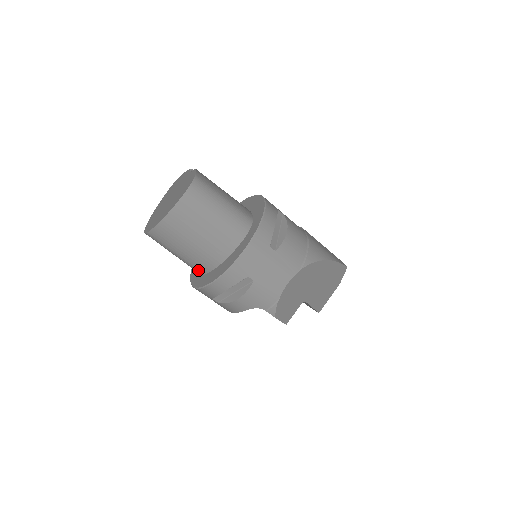
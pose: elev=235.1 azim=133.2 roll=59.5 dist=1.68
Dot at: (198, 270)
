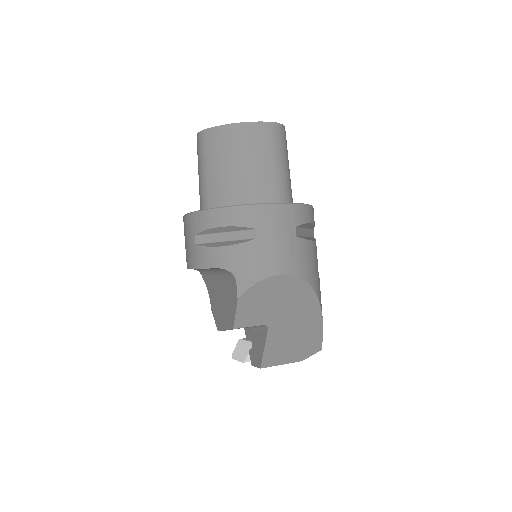
Dot at: (207, 202)
